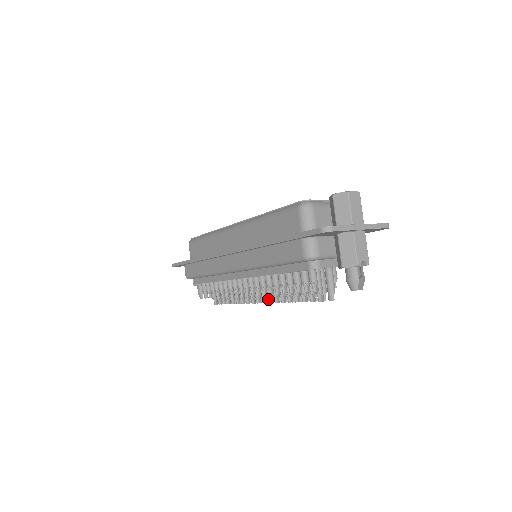
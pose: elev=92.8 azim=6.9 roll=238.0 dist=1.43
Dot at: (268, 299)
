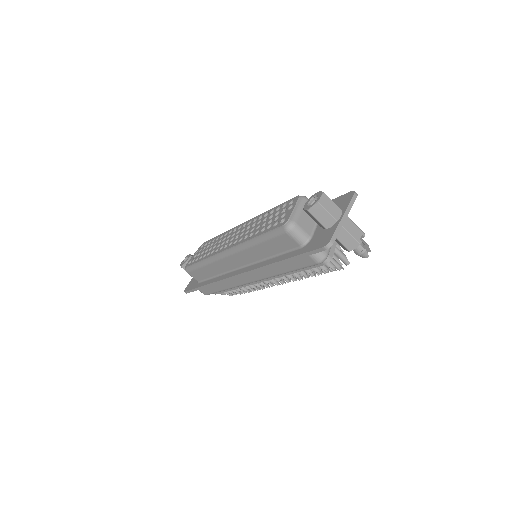
Dot at: occluded
